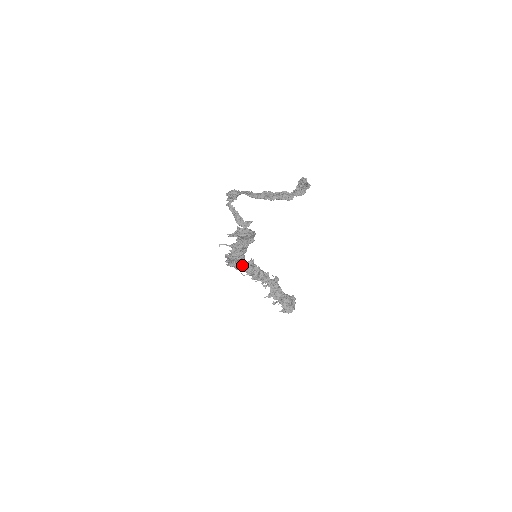
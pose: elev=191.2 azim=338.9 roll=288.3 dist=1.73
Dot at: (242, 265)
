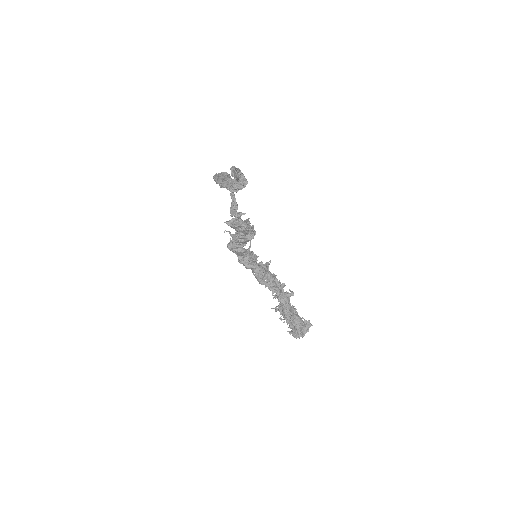
Dot at: (246, 261)
